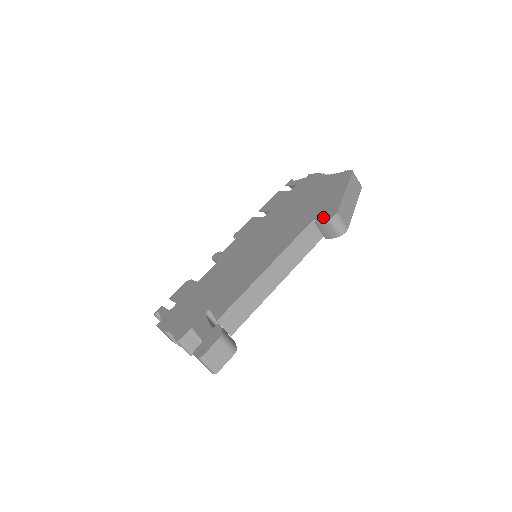
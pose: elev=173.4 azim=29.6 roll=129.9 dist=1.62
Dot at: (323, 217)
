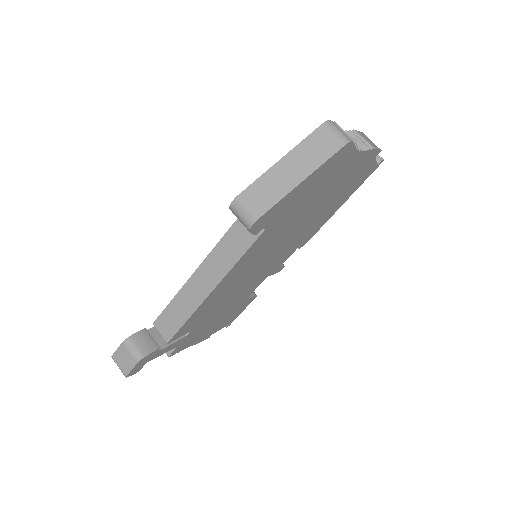
Dot at: occluded
